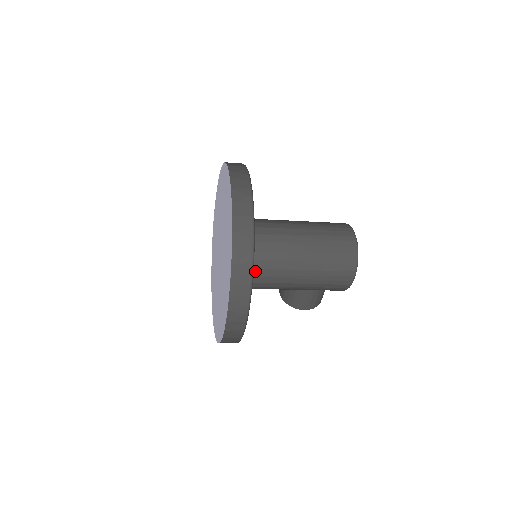
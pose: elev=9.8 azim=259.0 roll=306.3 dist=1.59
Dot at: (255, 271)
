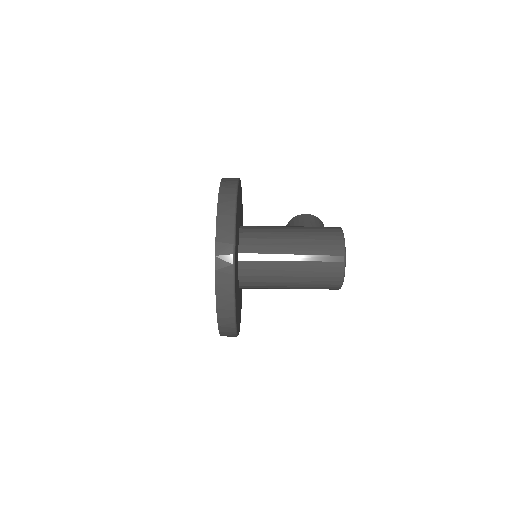
Dot at: occluded
